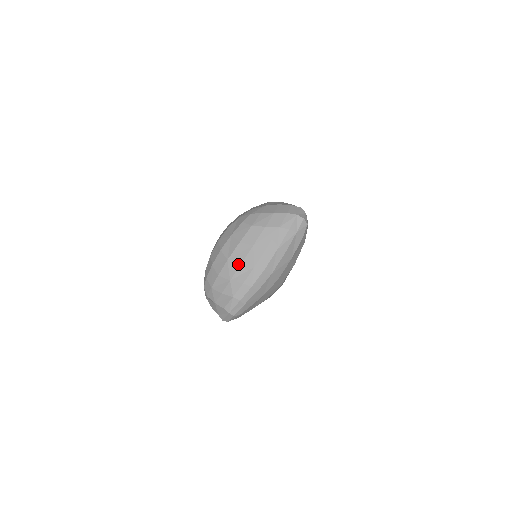
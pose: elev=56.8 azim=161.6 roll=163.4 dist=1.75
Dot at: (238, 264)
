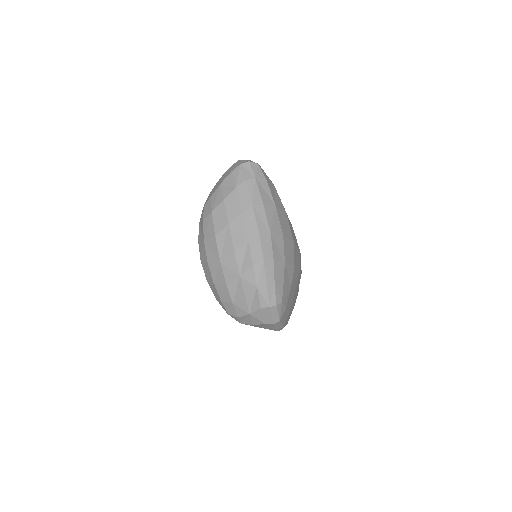
Dot at: (232, 254)
